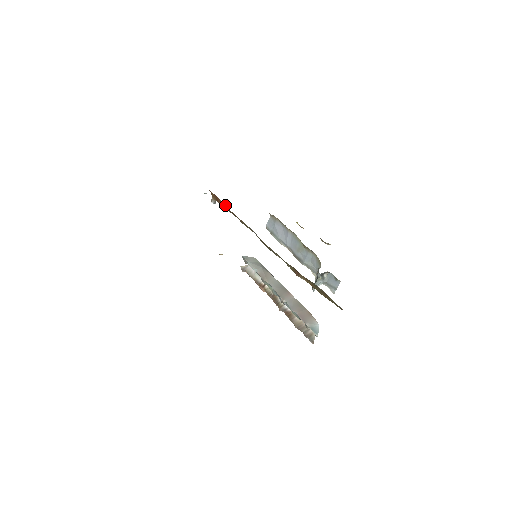
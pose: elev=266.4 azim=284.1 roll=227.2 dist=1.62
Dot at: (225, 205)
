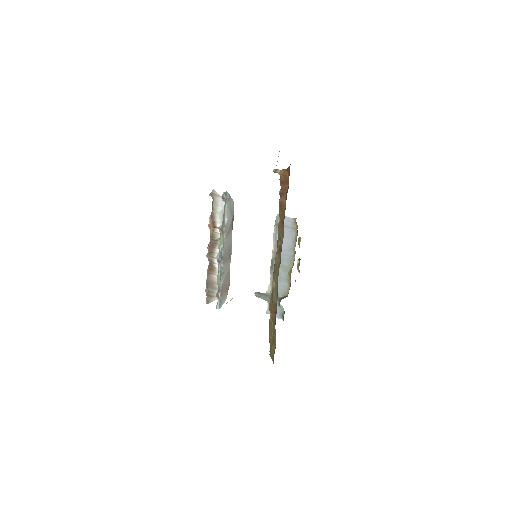
Dot at: (285, 202)
